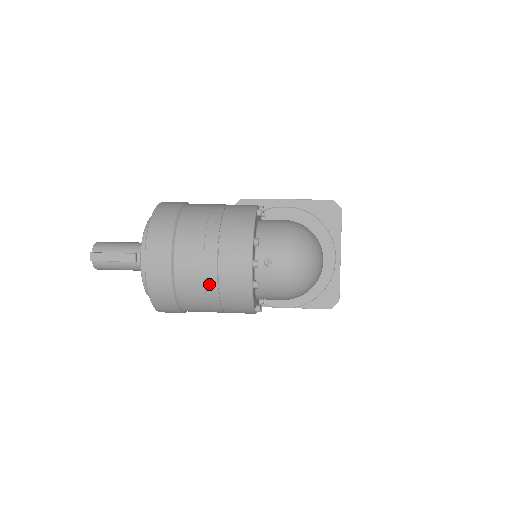
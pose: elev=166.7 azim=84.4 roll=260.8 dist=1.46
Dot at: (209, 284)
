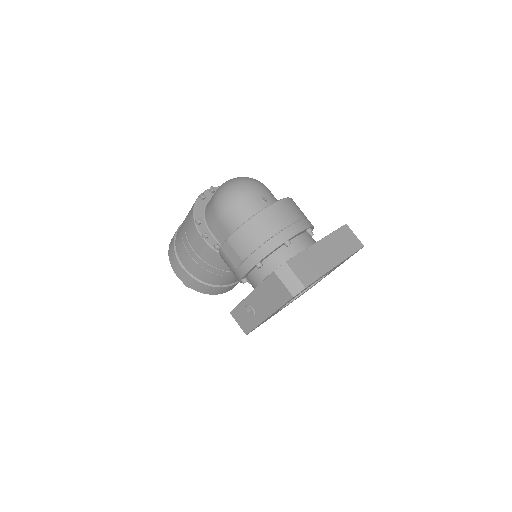
Dot at: occluded
